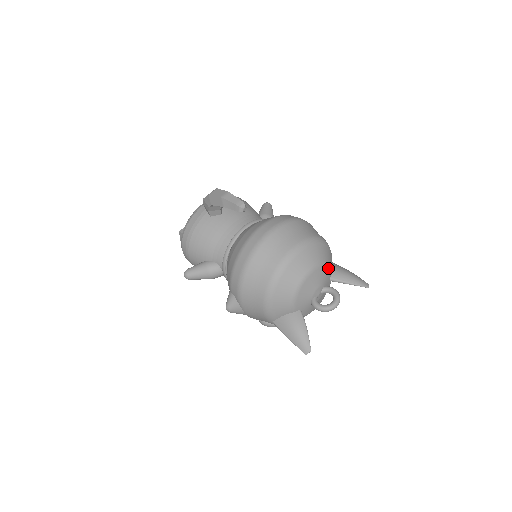
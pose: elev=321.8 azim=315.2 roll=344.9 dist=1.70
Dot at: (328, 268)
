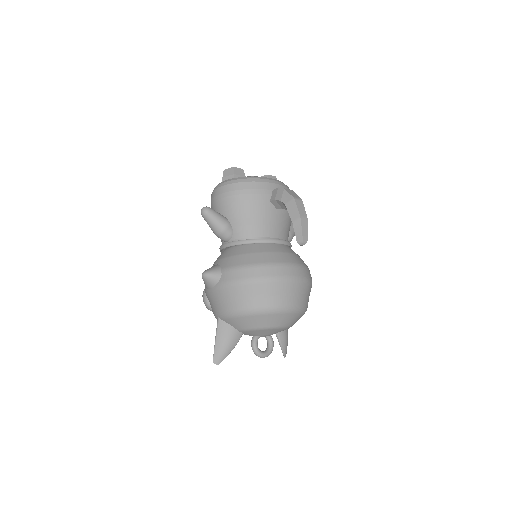
Dot at: occluded
